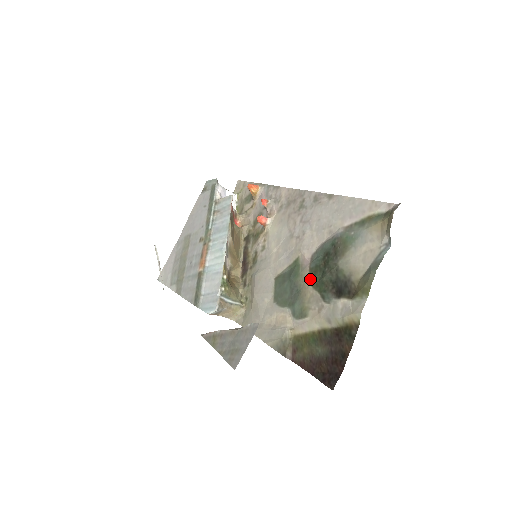
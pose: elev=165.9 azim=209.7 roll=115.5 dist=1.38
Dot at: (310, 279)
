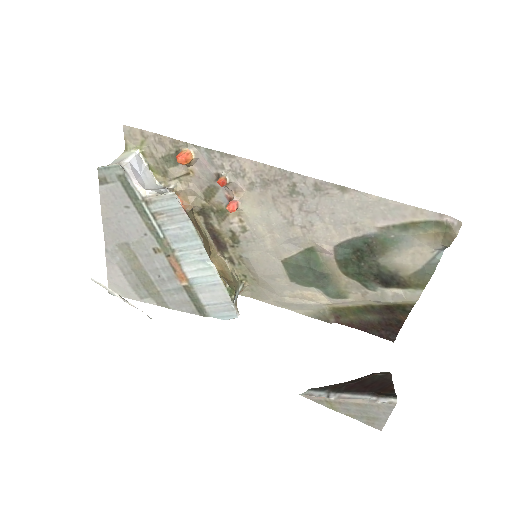
Dot at: (341, 270)
